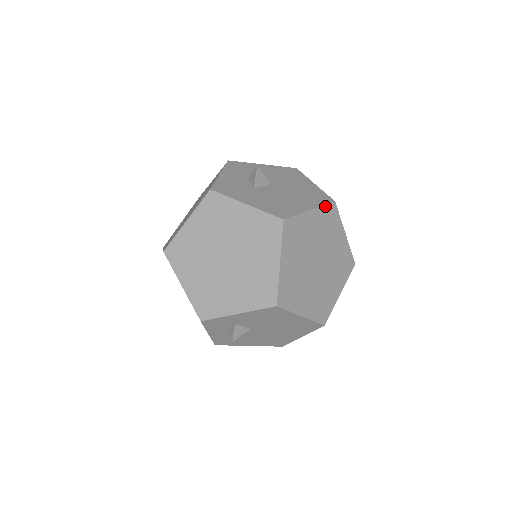
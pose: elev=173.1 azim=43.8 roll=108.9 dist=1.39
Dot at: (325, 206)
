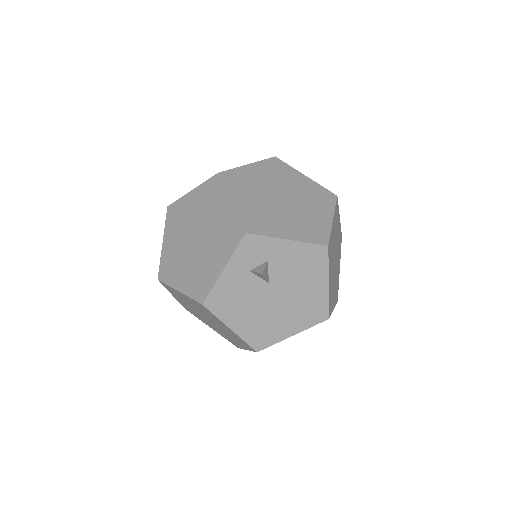
Dot at: occluded
